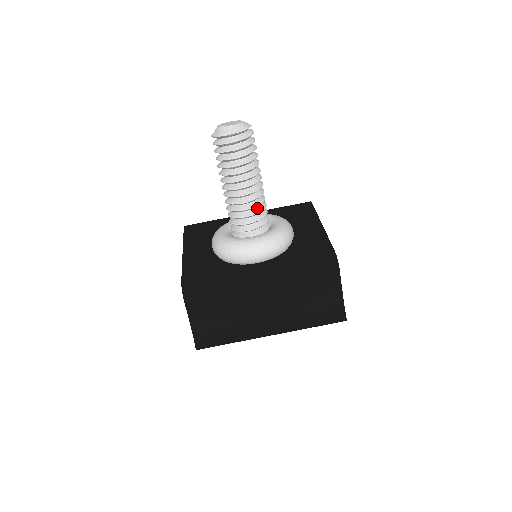
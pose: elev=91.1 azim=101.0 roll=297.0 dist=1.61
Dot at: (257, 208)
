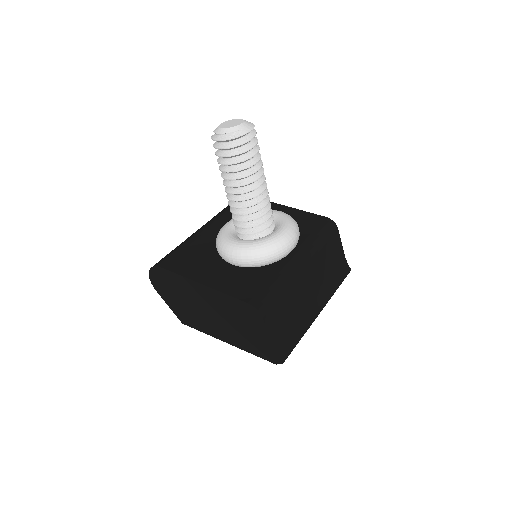
Dot at: occluded
